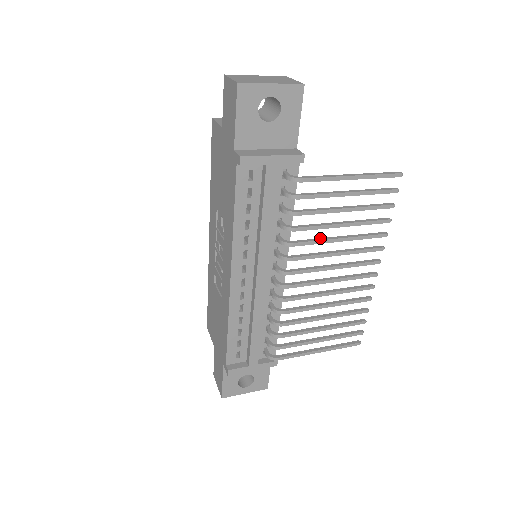
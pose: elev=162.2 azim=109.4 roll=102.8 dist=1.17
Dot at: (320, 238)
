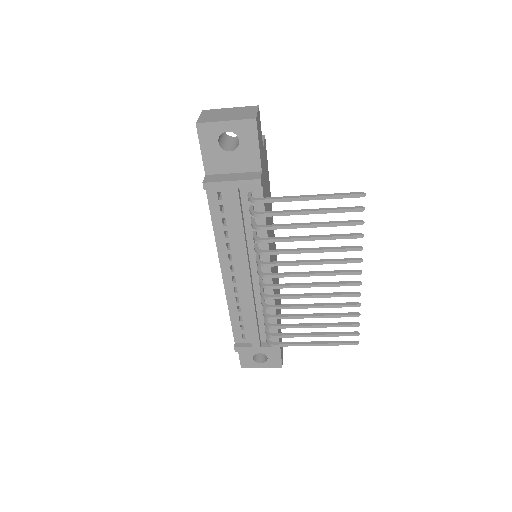
Dot at: (291, 249)
